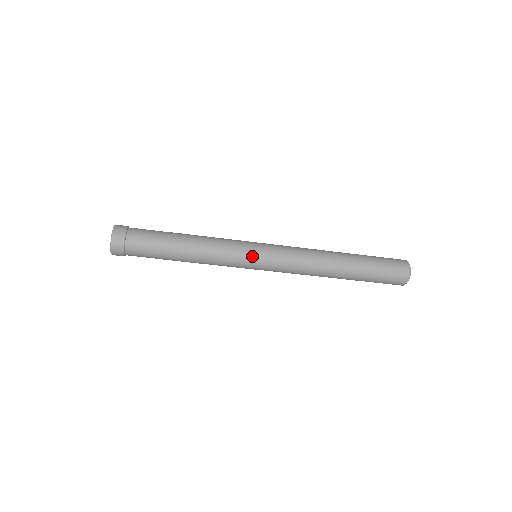
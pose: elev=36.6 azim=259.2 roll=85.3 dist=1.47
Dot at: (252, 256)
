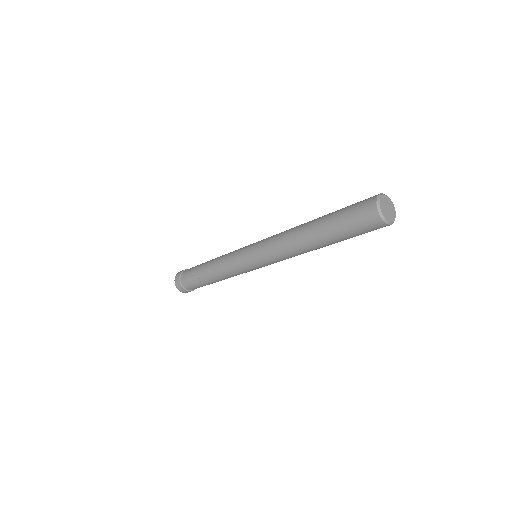
Dot at: (247, 266)
